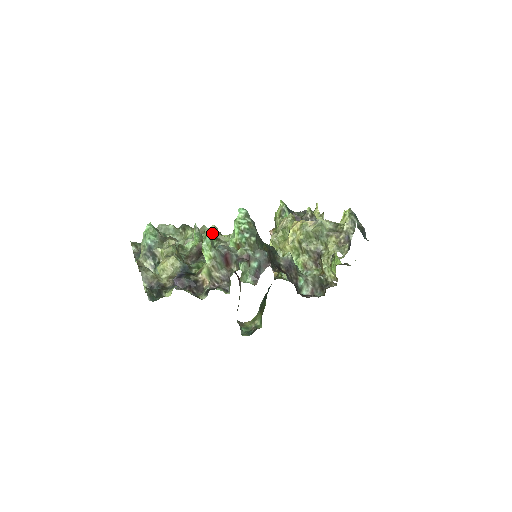
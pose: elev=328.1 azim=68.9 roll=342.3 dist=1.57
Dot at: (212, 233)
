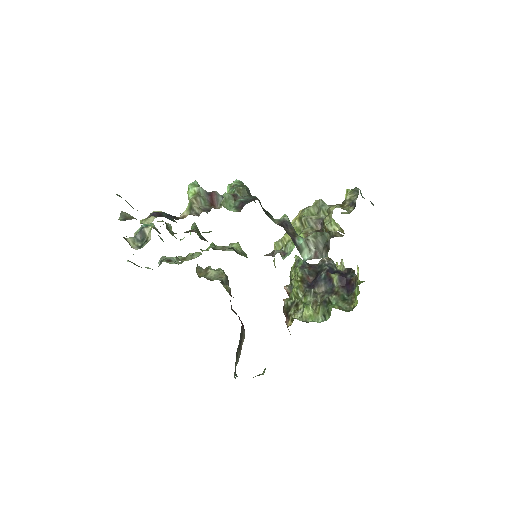
Dot at: (212, 242)
